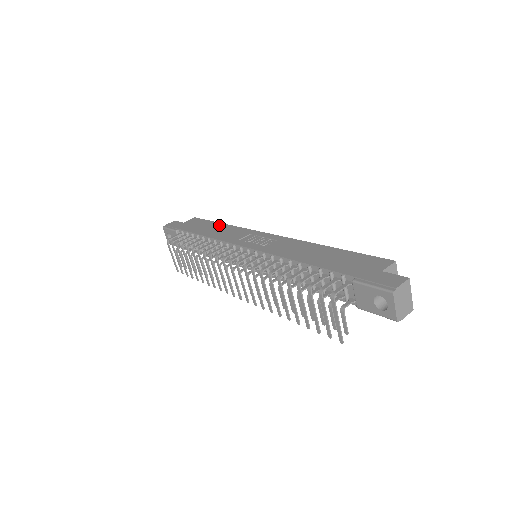
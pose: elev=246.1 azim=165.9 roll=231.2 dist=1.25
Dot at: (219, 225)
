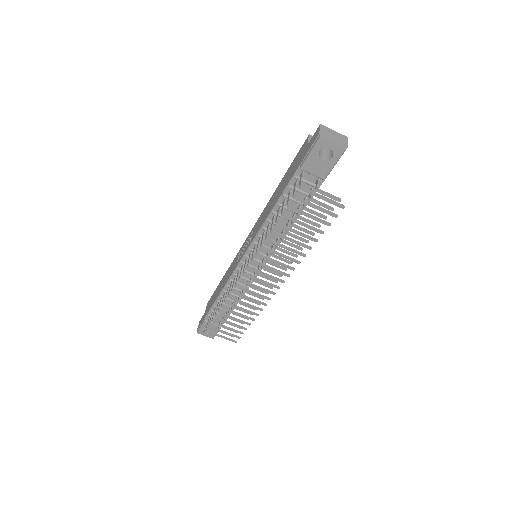
Dot at: (222, 281)
